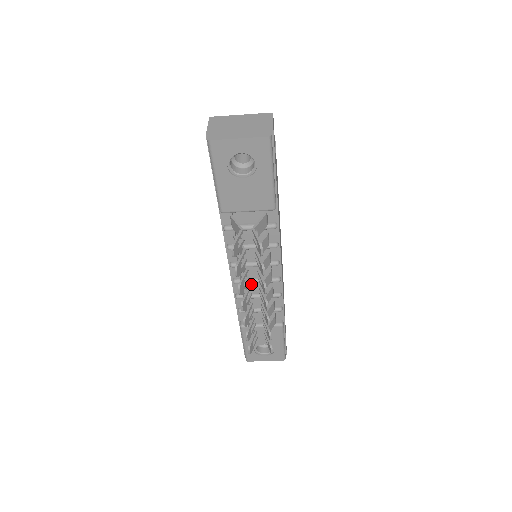
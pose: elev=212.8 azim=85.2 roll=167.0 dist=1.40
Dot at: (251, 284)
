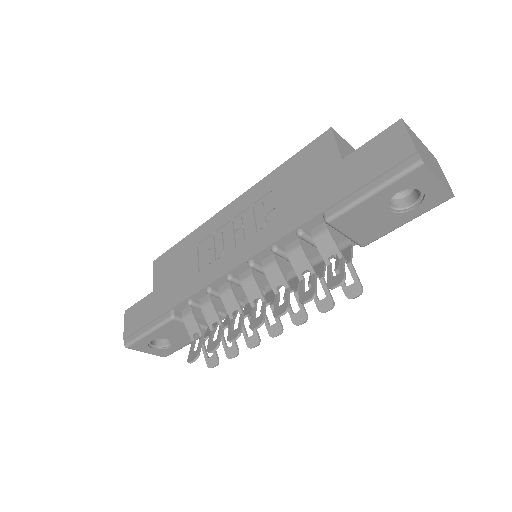
Dot at: (236, 285)
